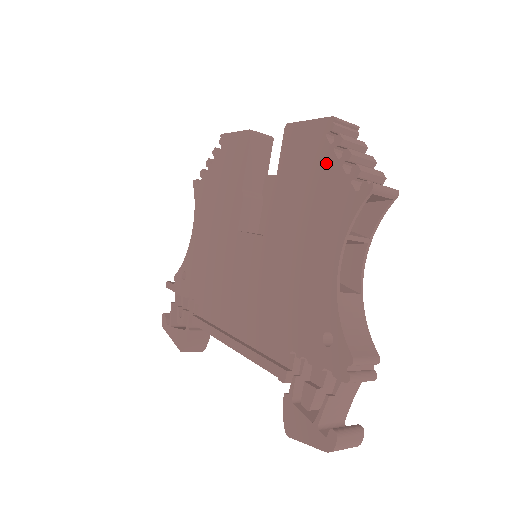
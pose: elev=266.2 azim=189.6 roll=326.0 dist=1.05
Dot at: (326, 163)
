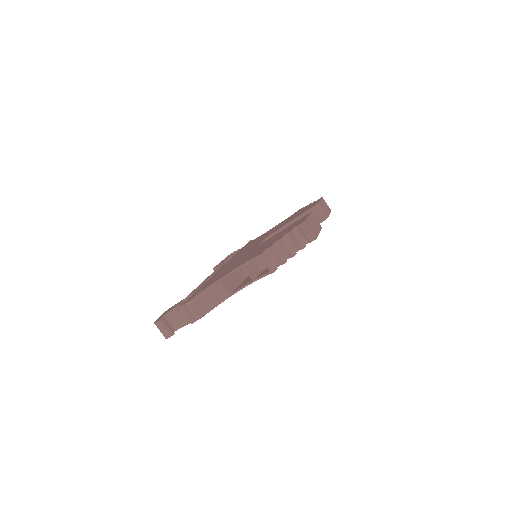
Dot at: (281, 236)
